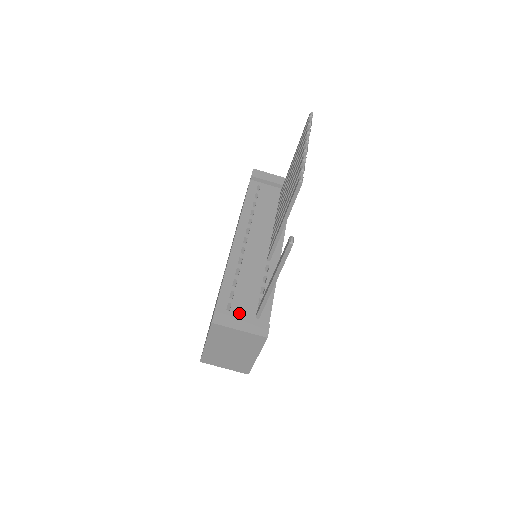
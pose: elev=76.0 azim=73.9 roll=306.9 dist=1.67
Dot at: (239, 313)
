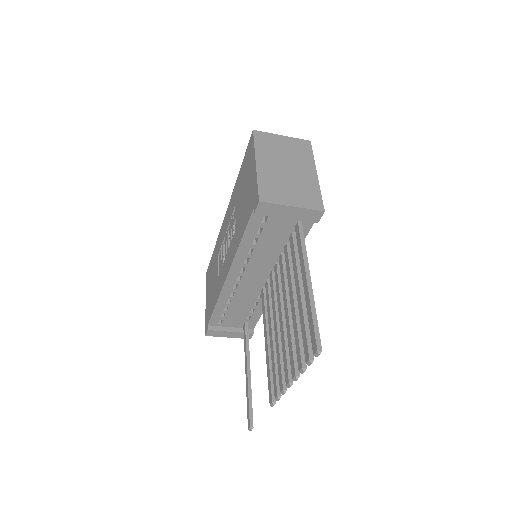
Dot at: (229, 324)
